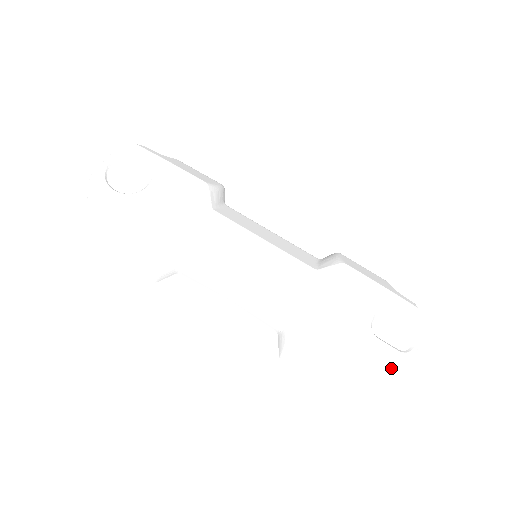
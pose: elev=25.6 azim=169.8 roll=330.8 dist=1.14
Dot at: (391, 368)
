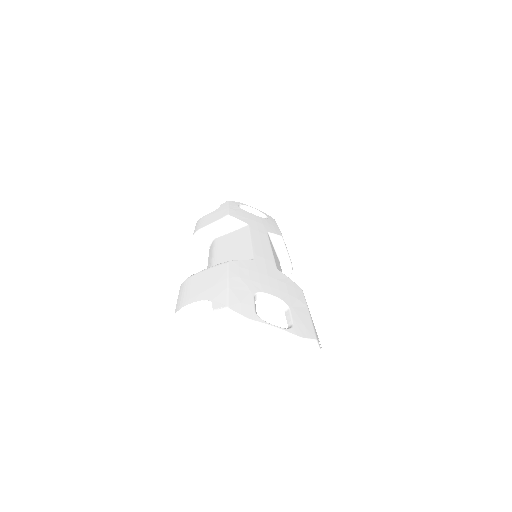
Dot at: (232, 305)
